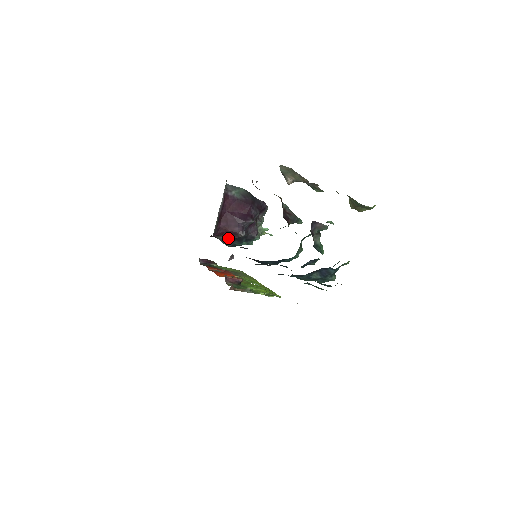
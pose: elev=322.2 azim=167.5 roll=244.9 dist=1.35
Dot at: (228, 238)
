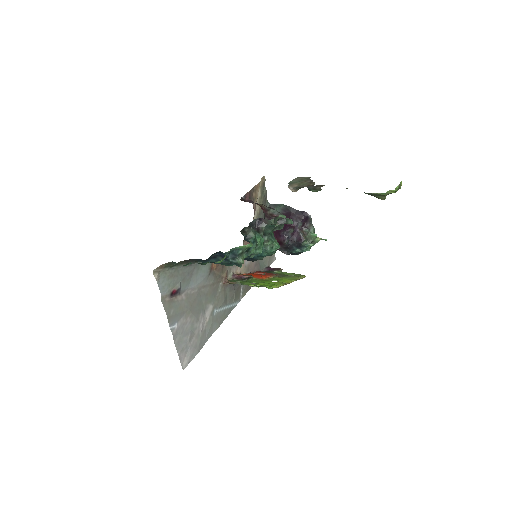
Dot at: (280, 247)
